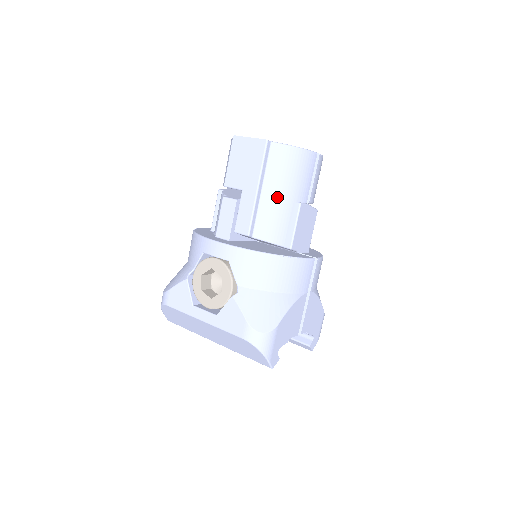
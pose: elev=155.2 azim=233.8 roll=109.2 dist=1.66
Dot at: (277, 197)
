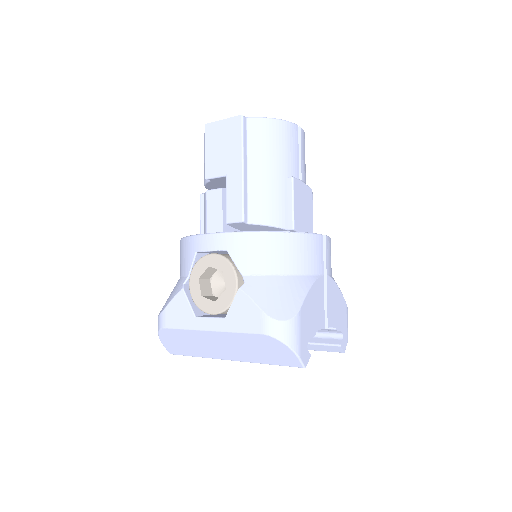
Dot at: (266, 174)
